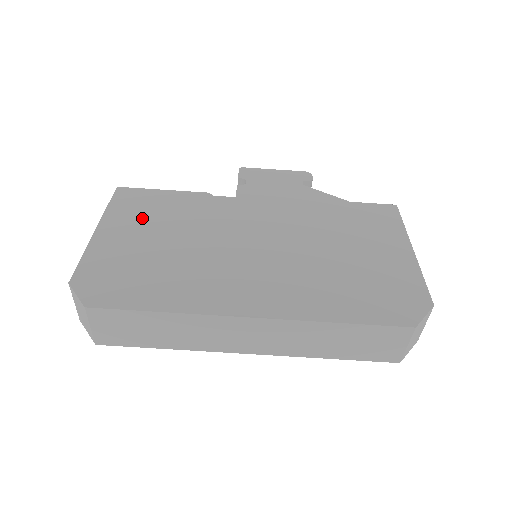
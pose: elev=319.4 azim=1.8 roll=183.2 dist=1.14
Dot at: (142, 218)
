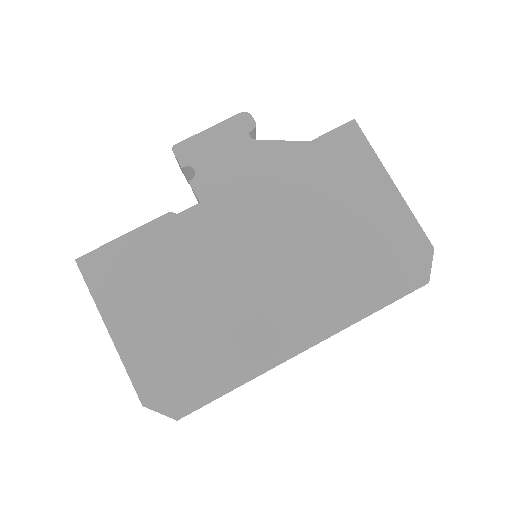
Dot at: (137, 291)
